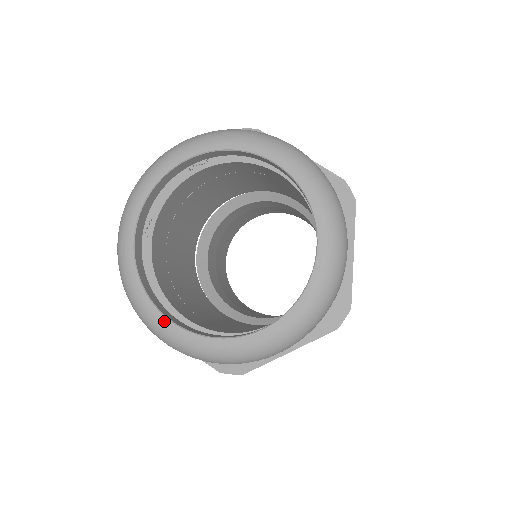
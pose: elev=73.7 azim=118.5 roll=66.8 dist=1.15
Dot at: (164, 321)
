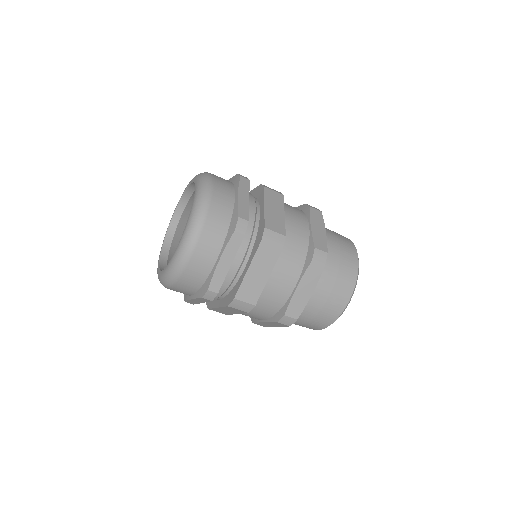
Dot at: (161, 273)
